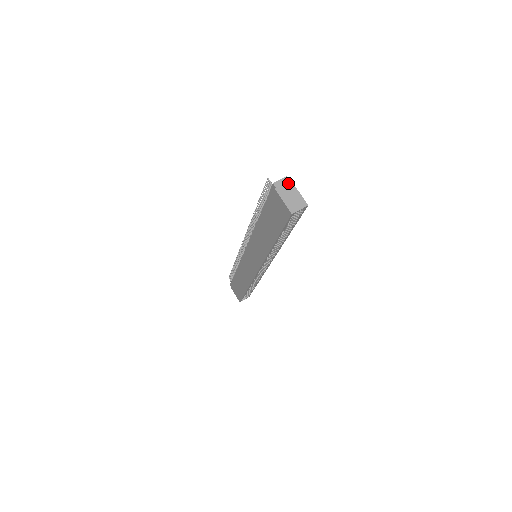
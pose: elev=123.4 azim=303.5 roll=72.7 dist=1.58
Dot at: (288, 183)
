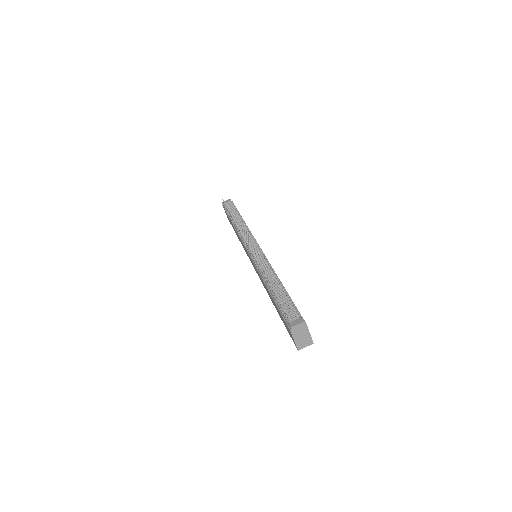
Dot at: (303, 327)
